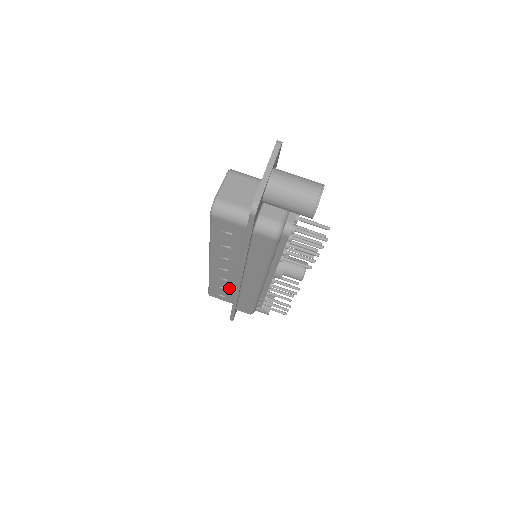
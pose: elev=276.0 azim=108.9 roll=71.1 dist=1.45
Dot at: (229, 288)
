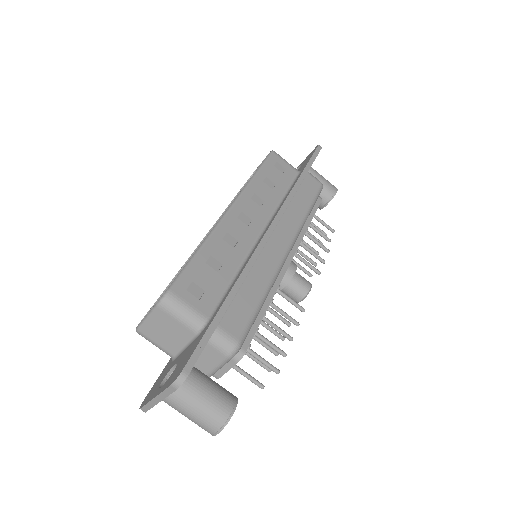
Dot at: occluded
